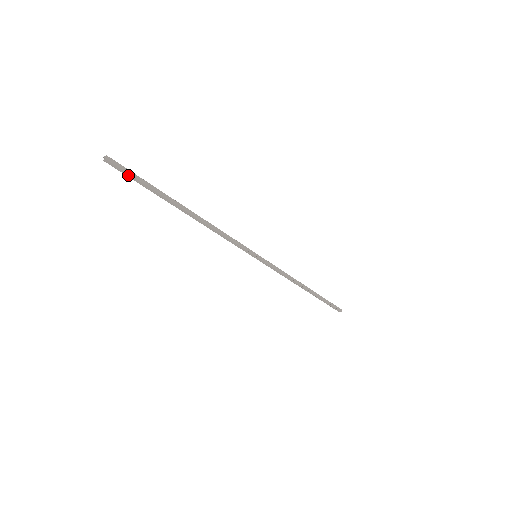
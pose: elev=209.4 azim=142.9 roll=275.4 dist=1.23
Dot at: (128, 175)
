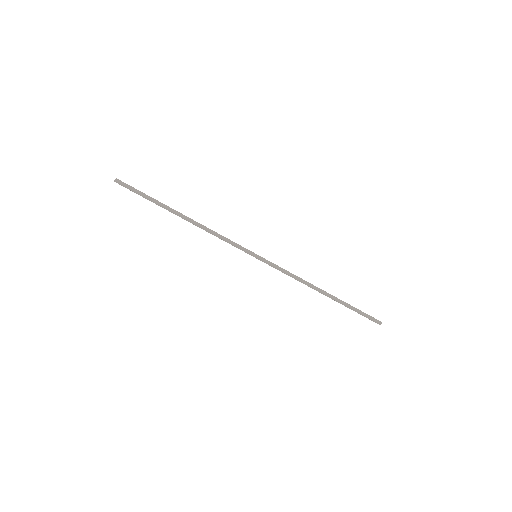
Dot at: (132, 190)
